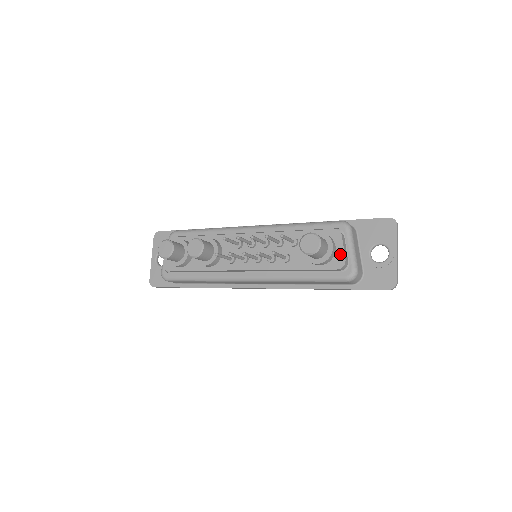
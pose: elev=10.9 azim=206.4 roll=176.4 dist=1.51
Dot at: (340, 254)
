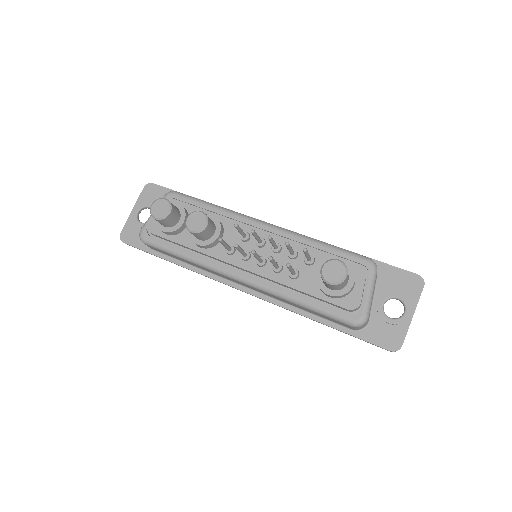
Dot at: (357, 294)
